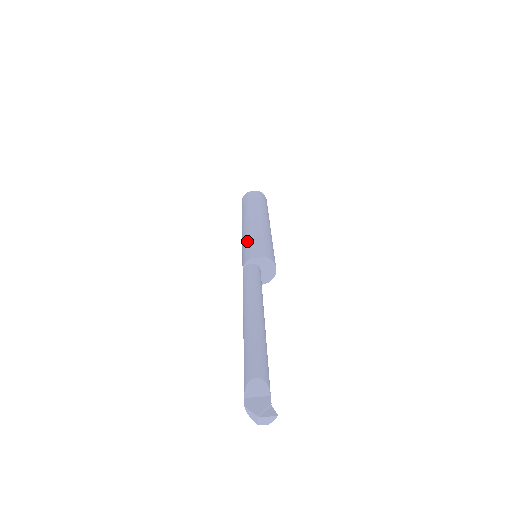
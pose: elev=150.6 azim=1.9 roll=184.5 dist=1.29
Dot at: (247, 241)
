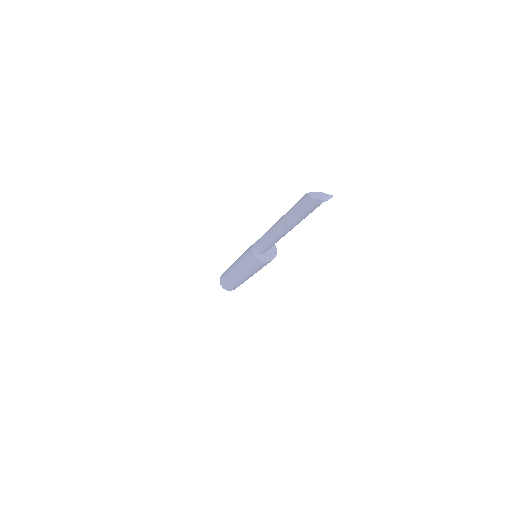
Dot at: occluded
